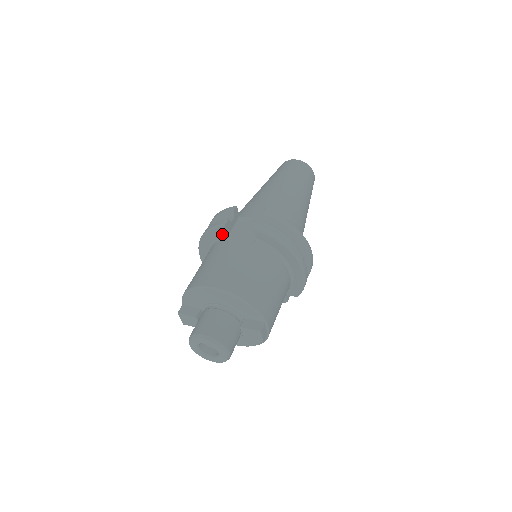
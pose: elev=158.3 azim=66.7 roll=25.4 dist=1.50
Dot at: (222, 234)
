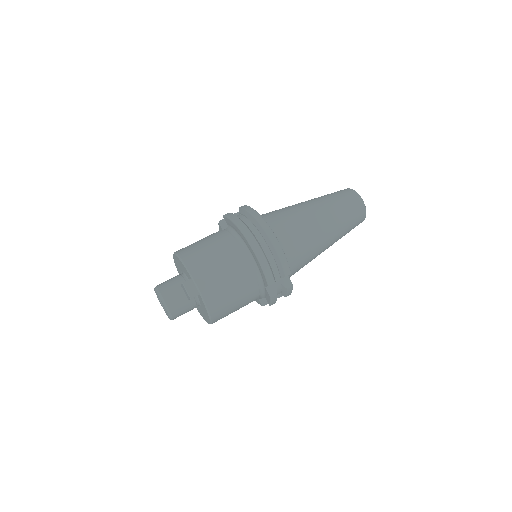
Dot at: occluded
